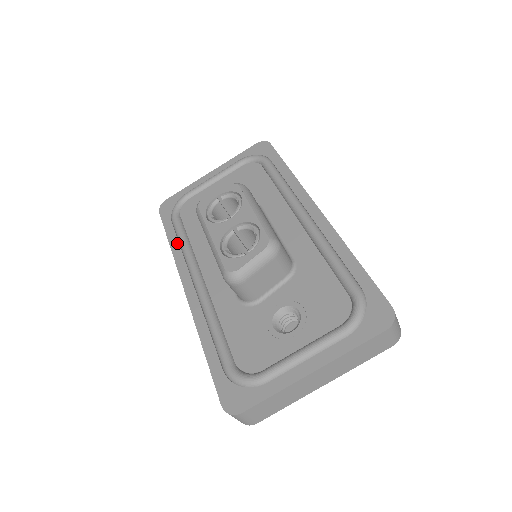
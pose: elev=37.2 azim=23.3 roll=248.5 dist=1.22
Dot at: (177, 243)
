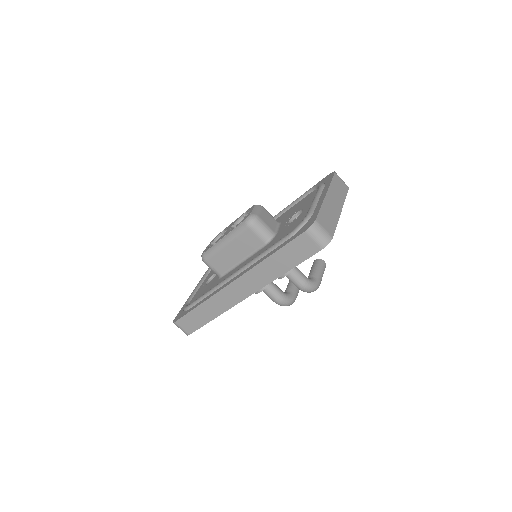
Dot at: (204, 299)
